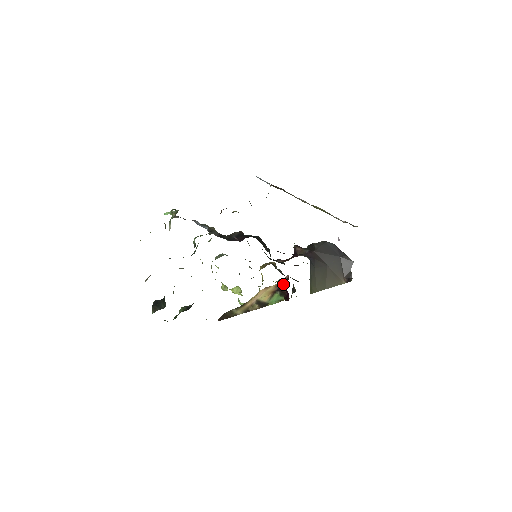
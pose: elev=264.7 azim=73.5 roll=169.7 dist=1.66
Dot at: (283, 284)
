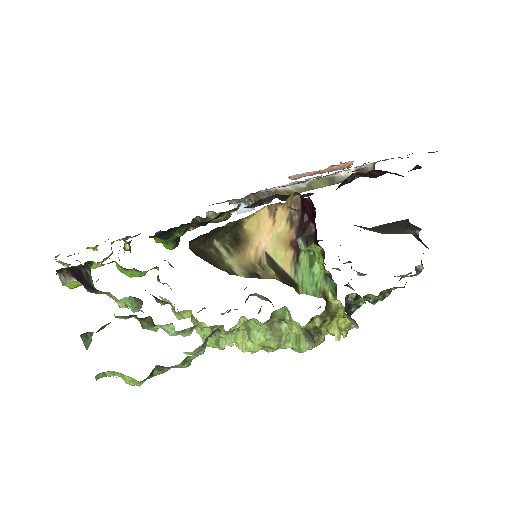
Dot at: (299, 215)
